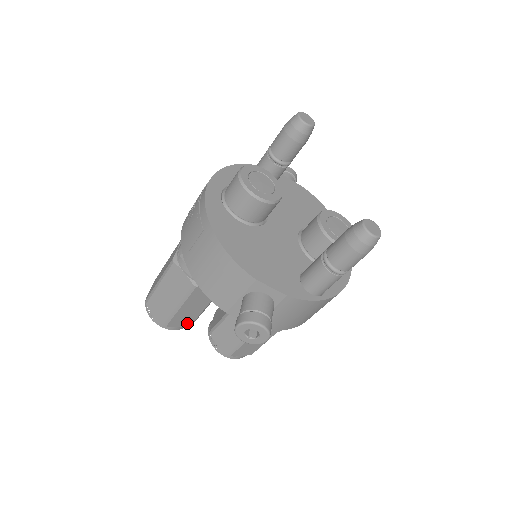
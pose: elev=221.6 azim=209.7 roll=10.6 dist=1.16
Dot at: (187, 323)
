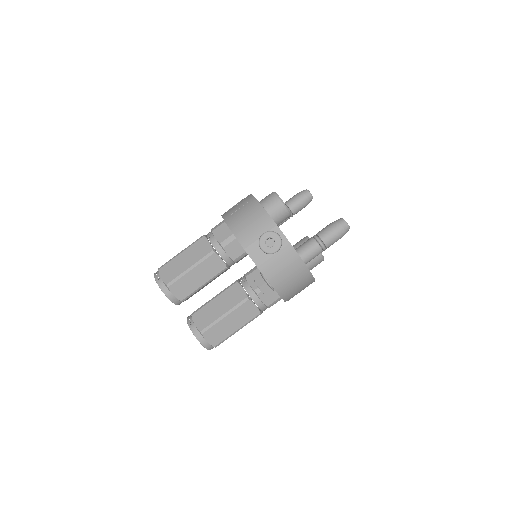
Dot at: (181, 296)
